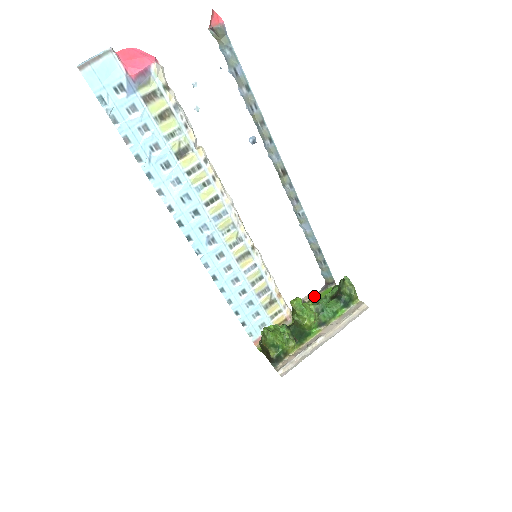
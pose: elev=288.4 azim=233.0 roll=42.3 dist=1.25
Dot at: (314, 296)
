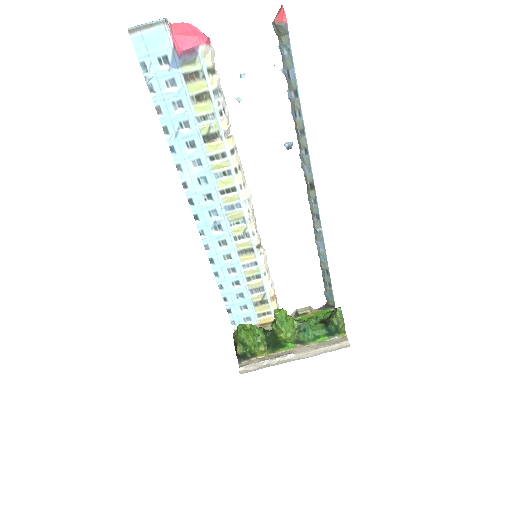
Dot at: (309, 312)
